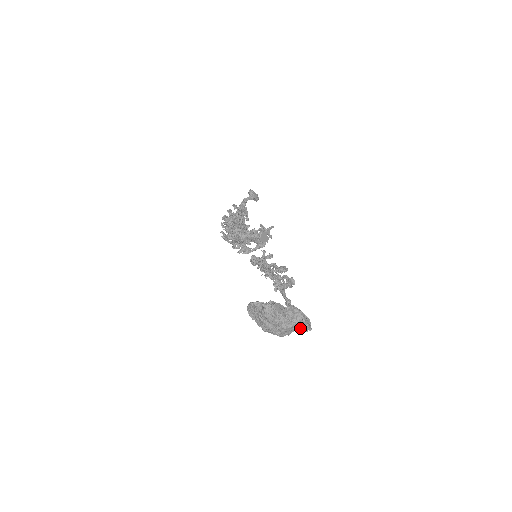
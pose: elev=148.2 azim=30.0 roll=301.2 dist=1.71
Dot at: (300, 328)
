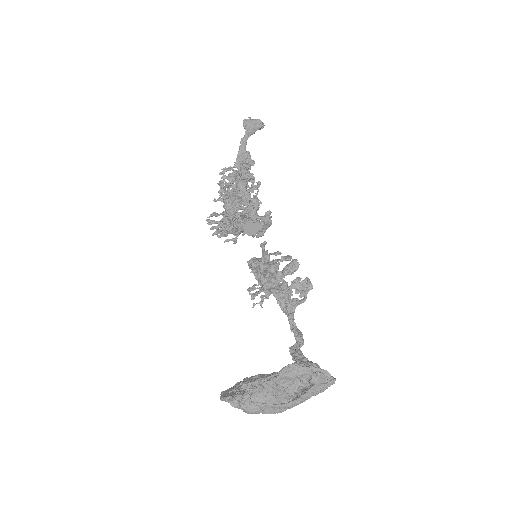
Dot at: (307, 399)
